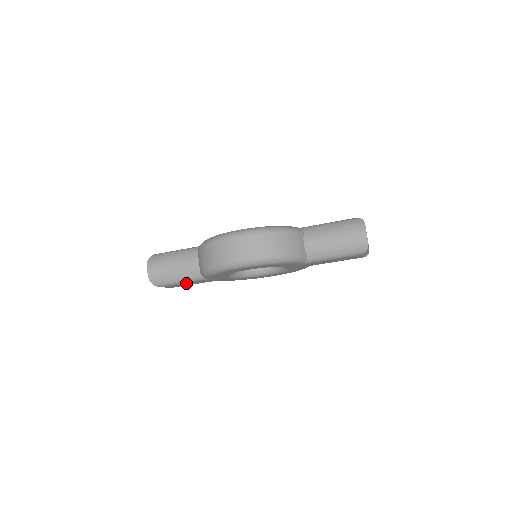
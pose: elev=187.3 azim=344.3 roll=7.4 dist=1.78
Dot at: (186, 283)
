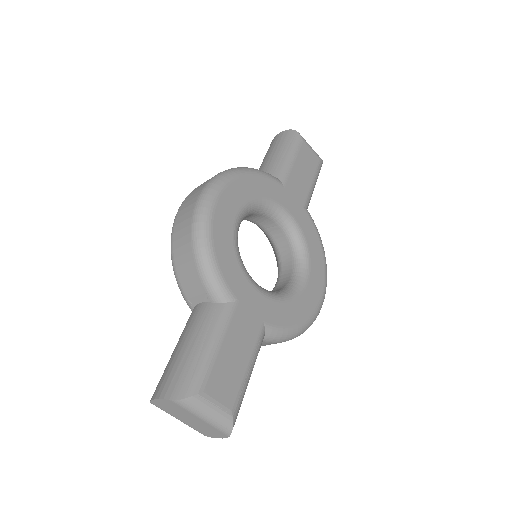
Dot at: (226, 349)
